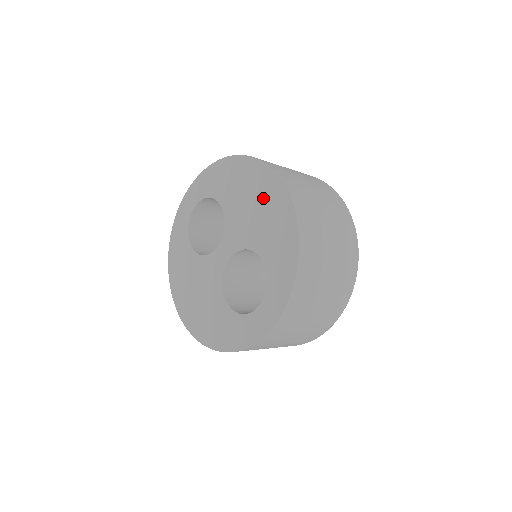
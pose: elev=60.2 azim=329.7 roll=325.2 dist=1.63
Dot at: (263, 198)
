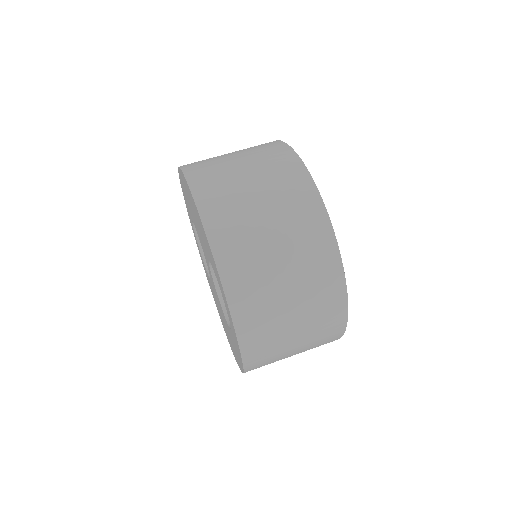
Dot at: (191, 204)
